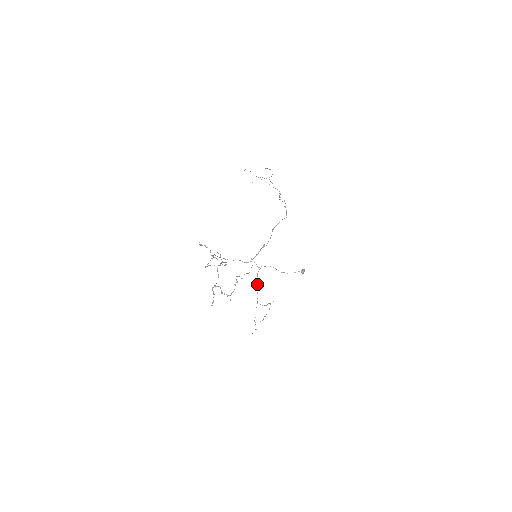
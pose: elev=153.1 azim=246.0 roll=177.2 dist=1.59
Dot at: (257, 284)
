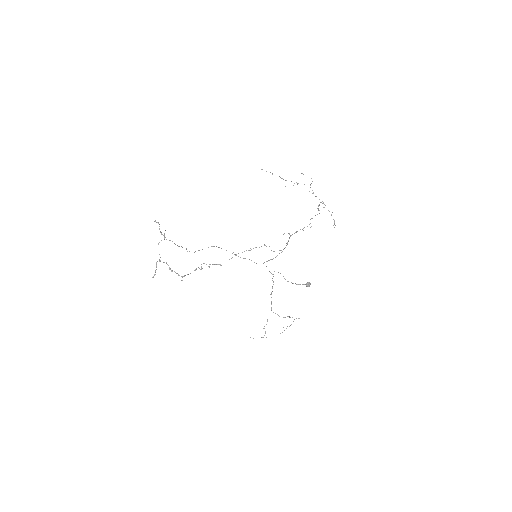
Dot at: occluded
